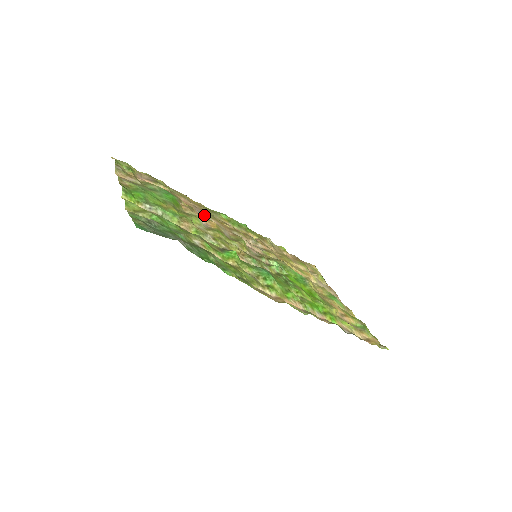
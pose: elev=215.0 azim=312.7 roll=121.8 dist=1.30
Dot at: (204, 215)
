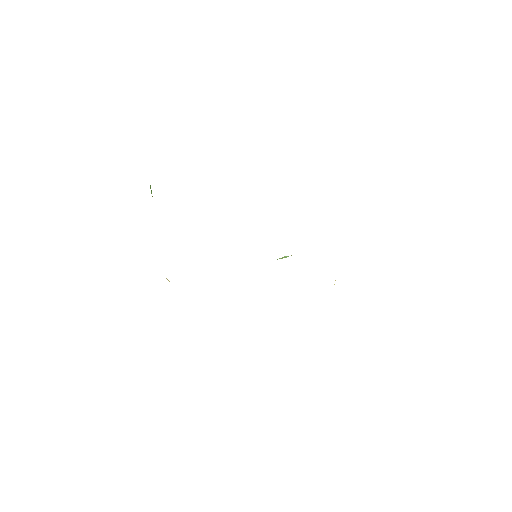
Dot at: occluded
